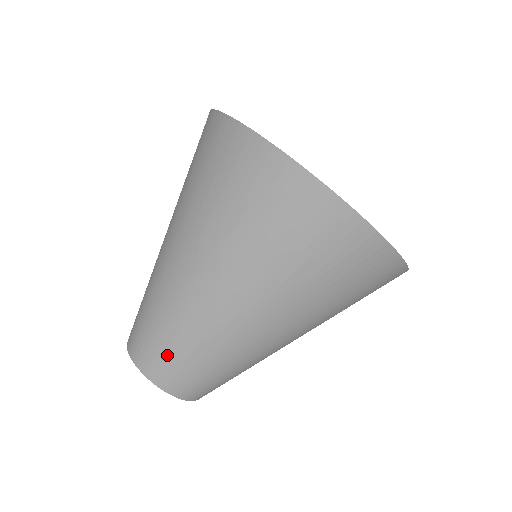
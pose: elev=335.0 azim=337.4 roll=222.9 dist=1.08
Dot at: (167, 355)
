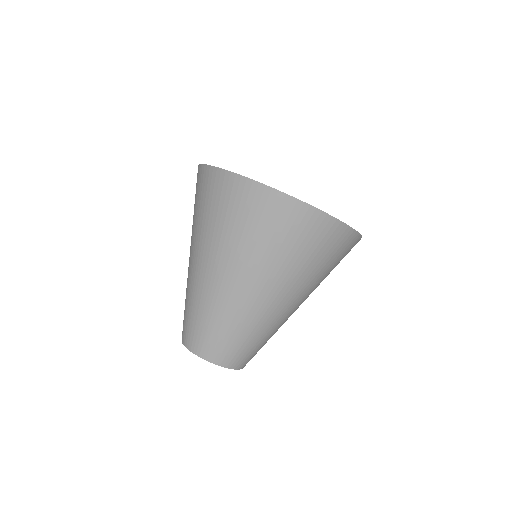
Dot at: (200, 331)
